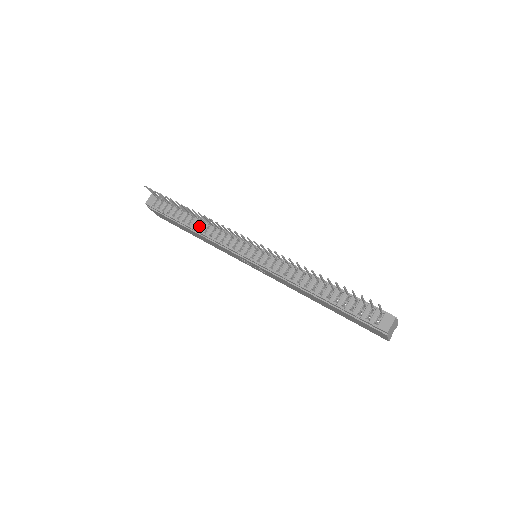
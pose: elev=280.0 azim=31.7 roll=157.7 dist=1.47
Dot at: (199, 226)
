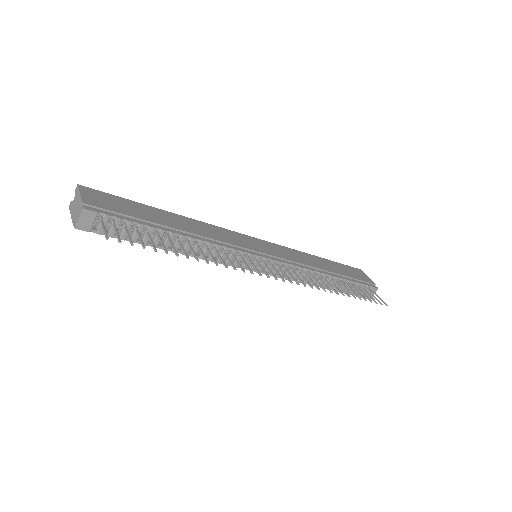
Dot at: (189, 249)
